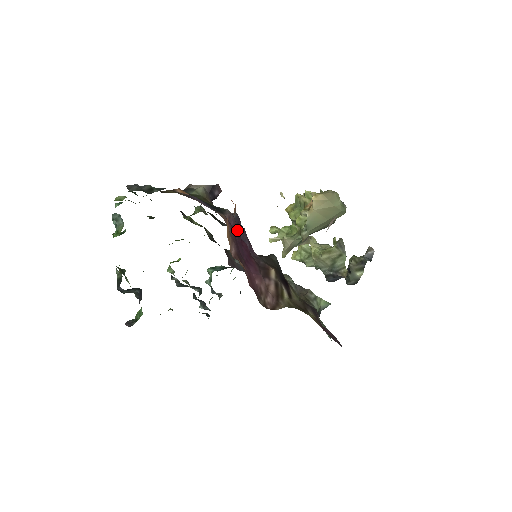
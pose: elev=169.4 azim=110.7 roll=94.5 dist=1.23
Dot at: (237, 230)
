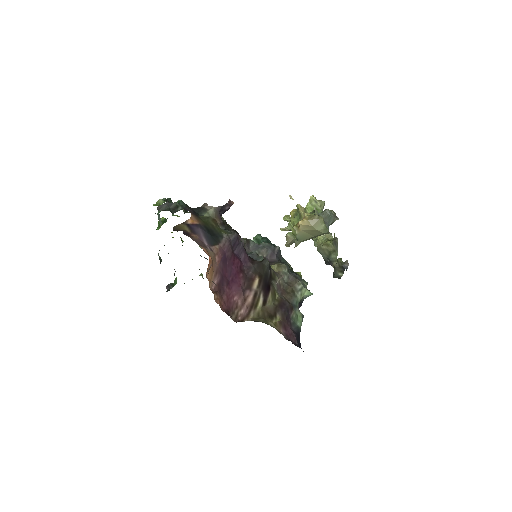
Dot at: (230, 253)
